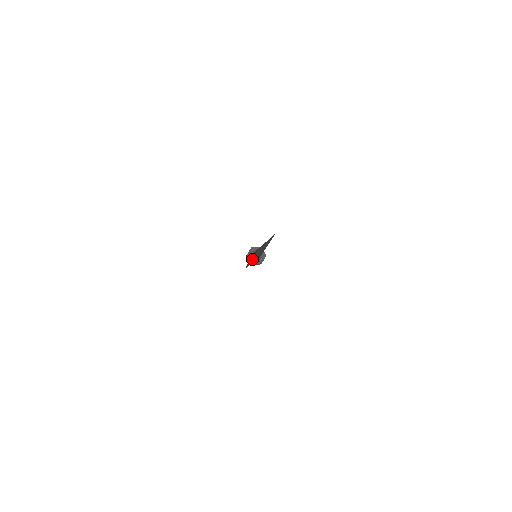
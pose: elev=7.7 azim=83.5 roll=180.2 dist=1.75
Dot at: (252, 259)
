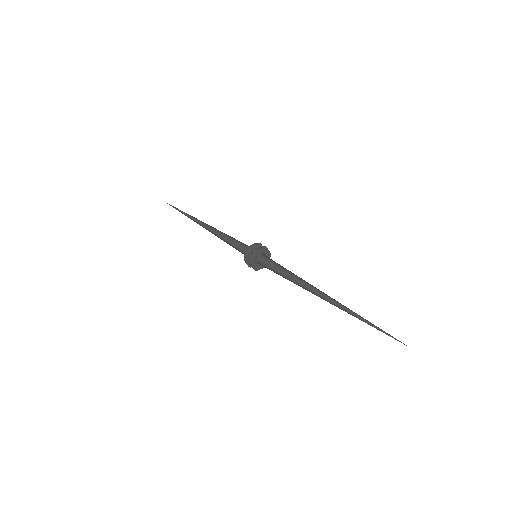
Dot at: (256, 266)
